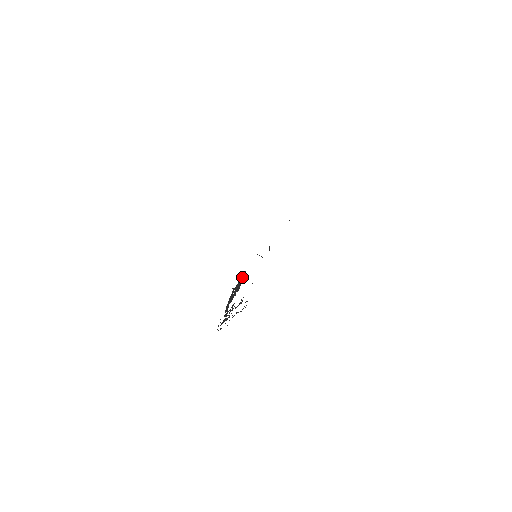
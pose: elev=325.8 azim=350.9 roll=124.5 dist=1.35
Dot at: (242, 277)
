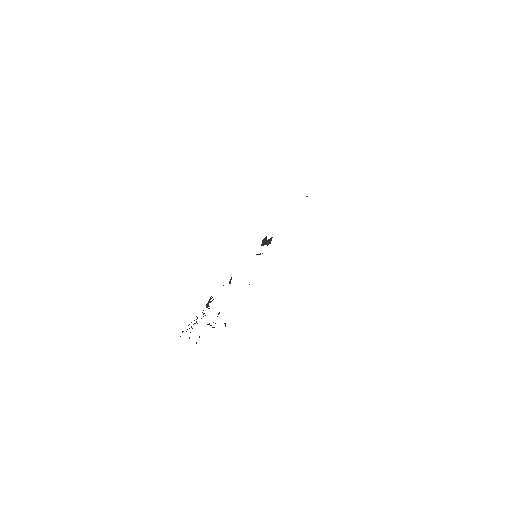
Dot at: occluded
